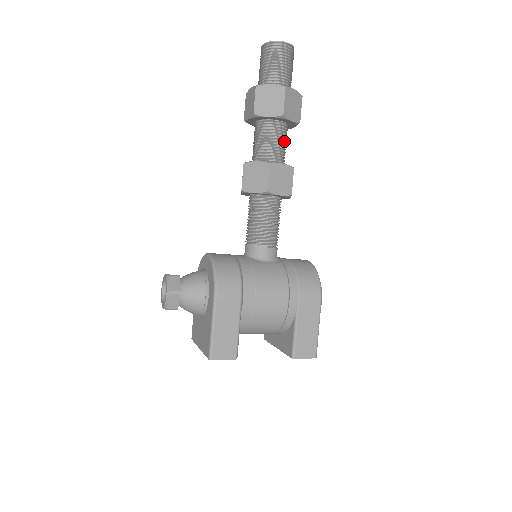
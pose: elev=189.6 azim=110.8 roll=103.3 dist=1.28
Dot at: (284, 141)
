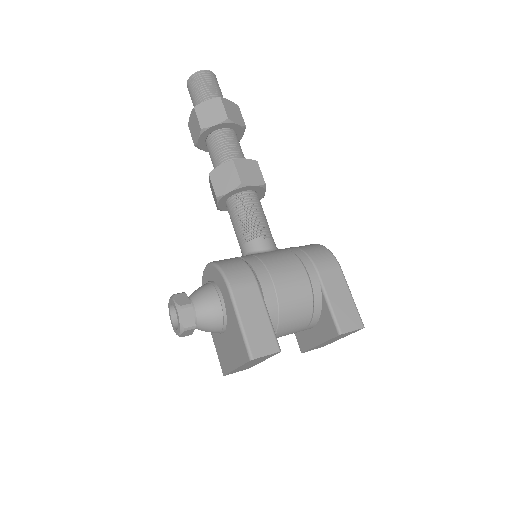
Dot at: (238, 146)
